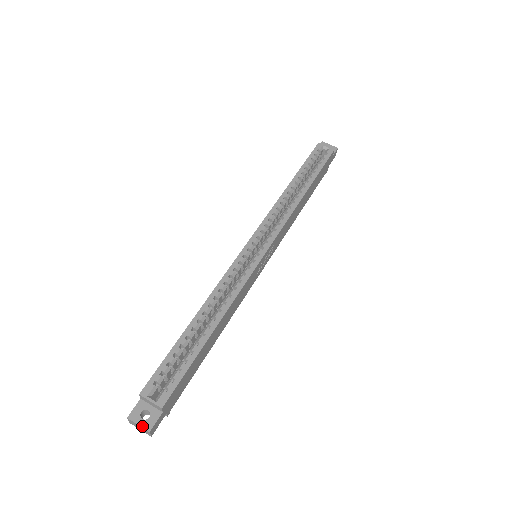
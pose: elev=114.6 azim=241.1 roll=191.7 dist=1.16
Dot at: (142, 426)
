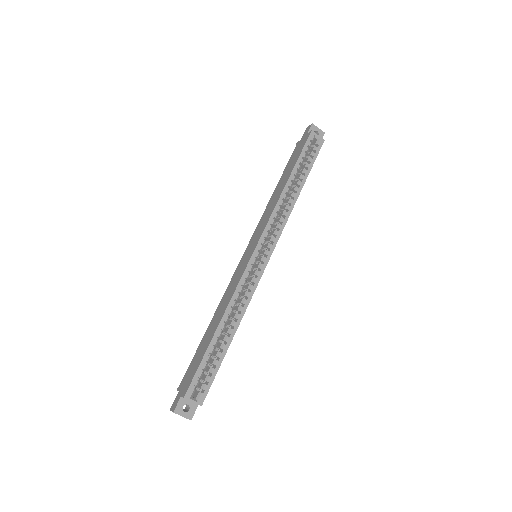
Dot at: (185, 417)
